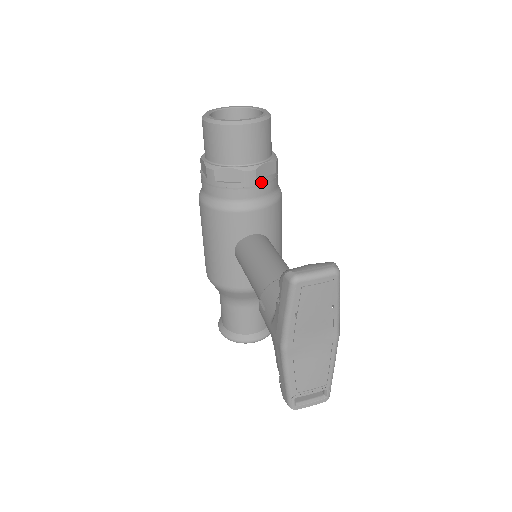
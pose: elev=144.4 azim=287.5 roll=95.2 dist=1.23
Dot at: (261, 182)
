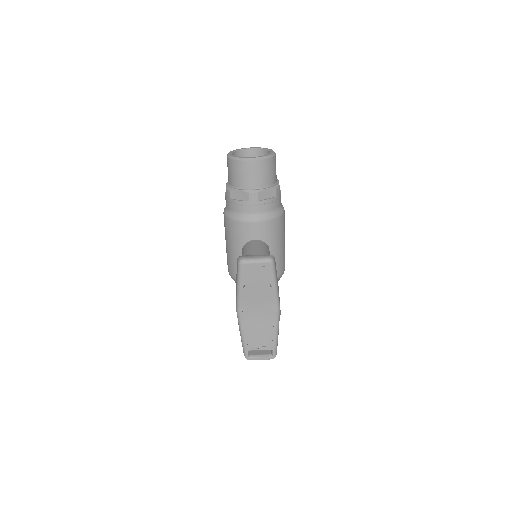
Dot at: (262, 202)
